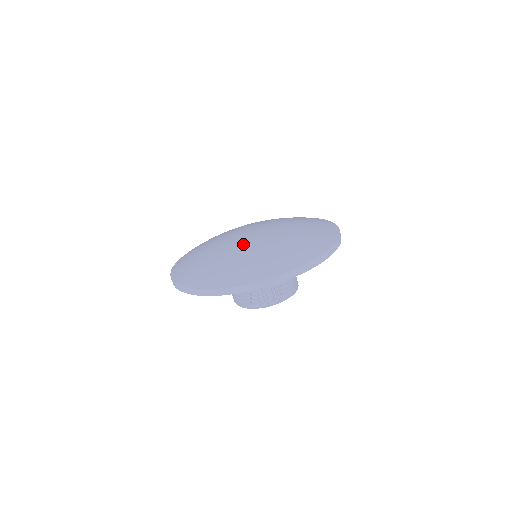
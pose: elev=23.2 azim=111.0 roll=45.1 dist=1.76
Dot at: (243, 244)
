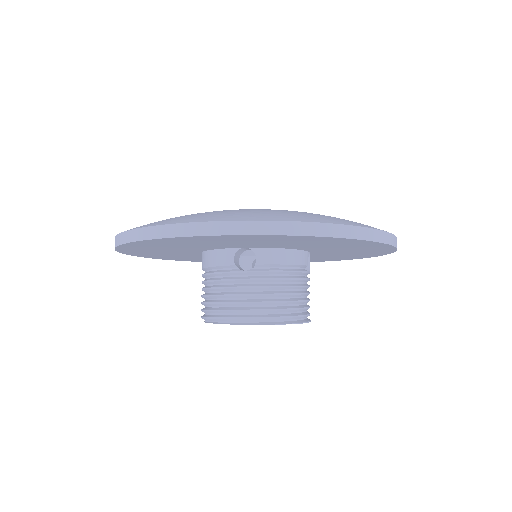
Dot at: occluded
